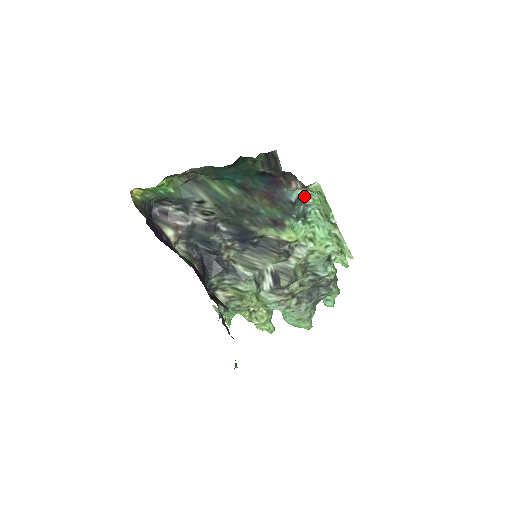
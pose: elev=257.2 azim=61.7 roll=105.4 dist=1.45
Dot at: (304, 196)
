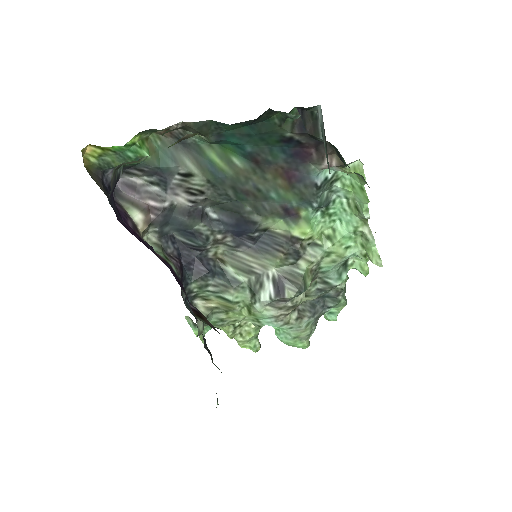
Dot at: (332, 178)
